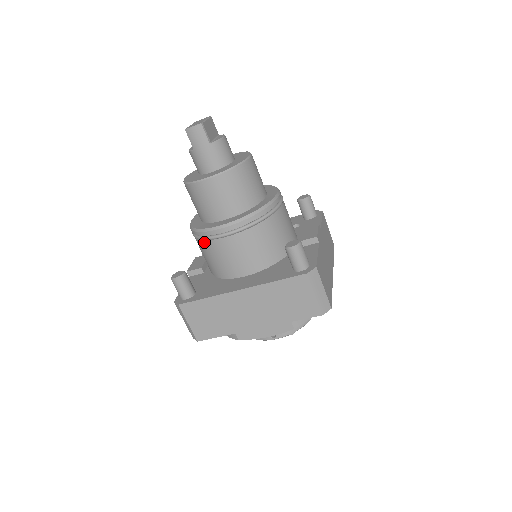
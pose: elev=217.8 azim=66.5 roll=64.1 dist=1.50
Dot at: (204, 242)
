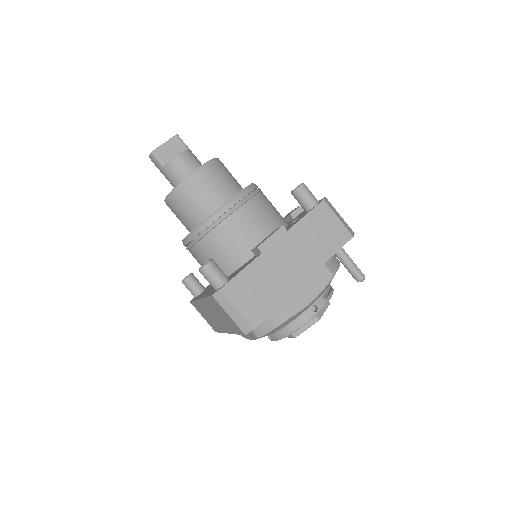
Dot at: occluded
